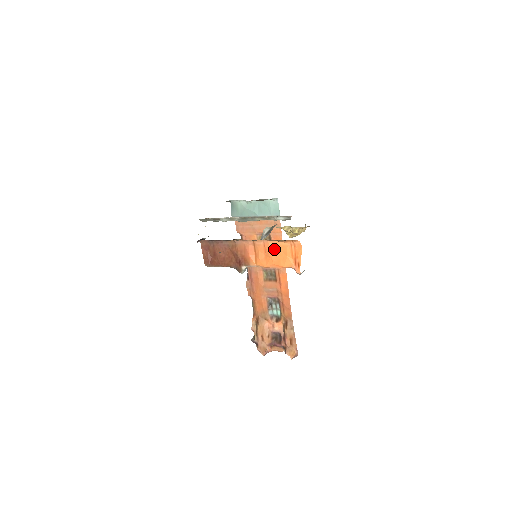
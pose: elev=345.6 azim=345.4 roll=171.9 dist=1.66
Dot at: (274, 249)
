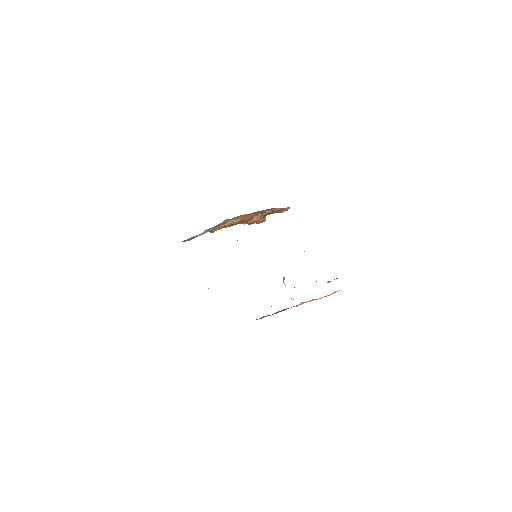
Dot at: occluded
